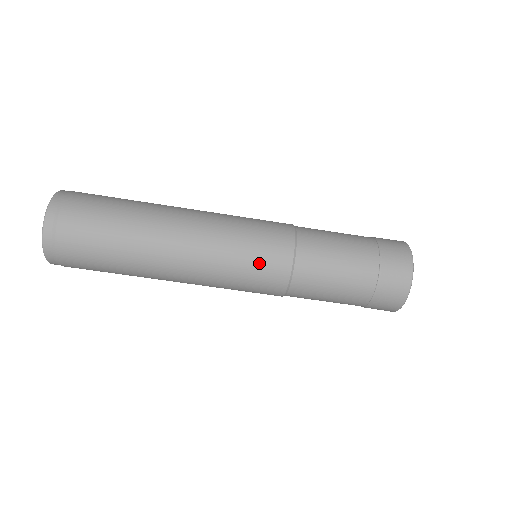
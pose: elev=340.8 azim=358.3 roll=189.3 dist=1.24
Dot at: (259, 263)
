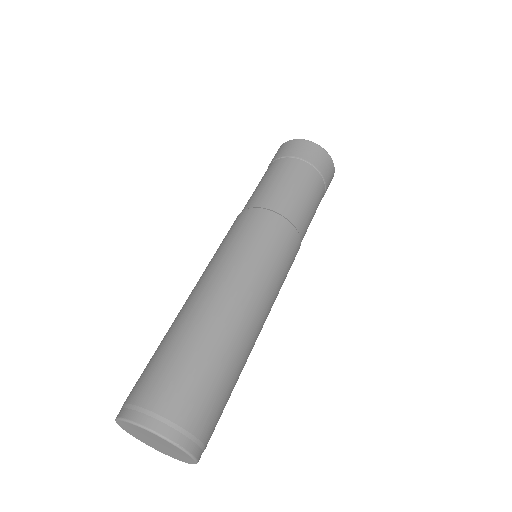
Dot at: (285, 252)
